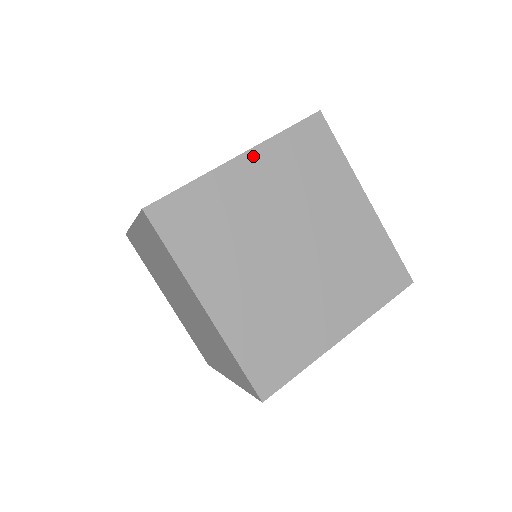
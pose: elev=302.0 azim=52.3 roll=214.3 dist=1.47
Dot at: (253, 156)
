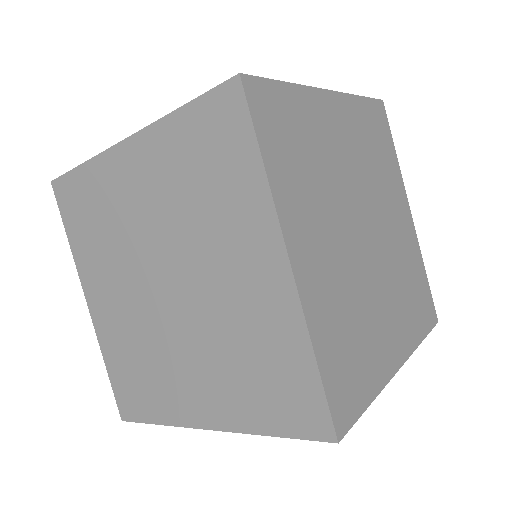
Dot at: (340, 101)
